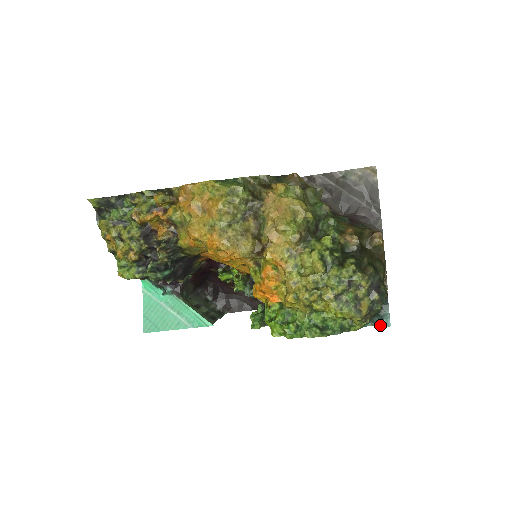
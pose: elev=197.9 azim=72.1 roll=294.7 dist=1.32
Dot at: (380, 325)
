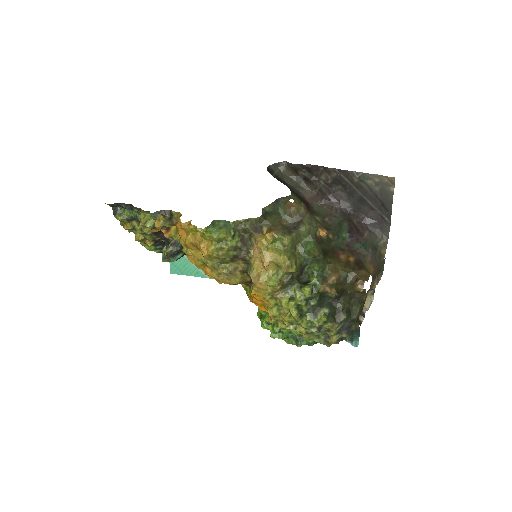
Dot at: (350, 343)
